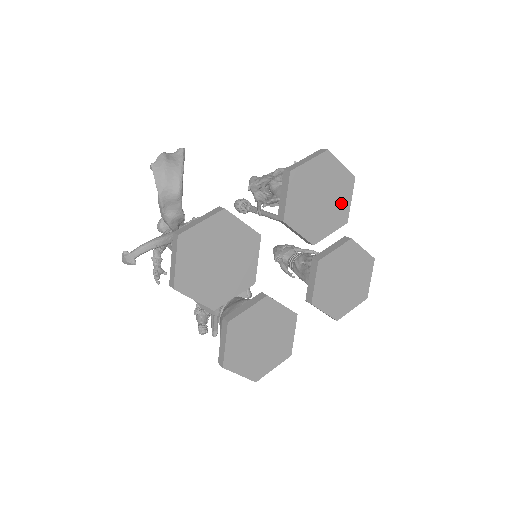
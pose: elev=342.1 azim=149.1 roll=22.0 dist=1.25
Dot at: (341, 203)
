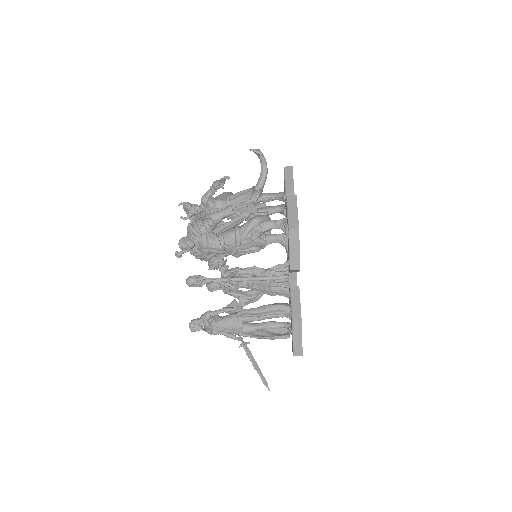
Dot at: occluded
